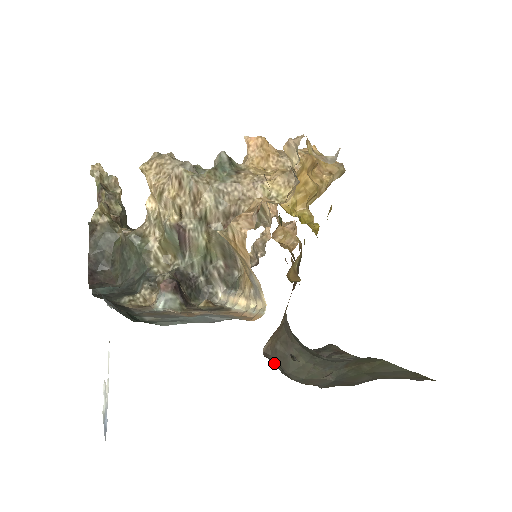
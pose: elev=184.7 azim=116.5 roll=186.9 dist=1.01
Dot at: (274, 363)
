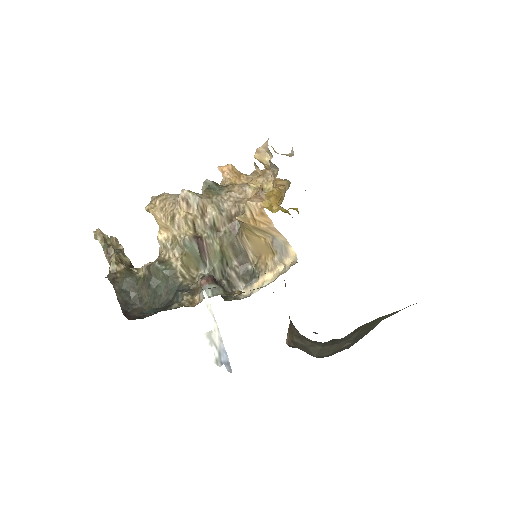
Dot at: occluded
